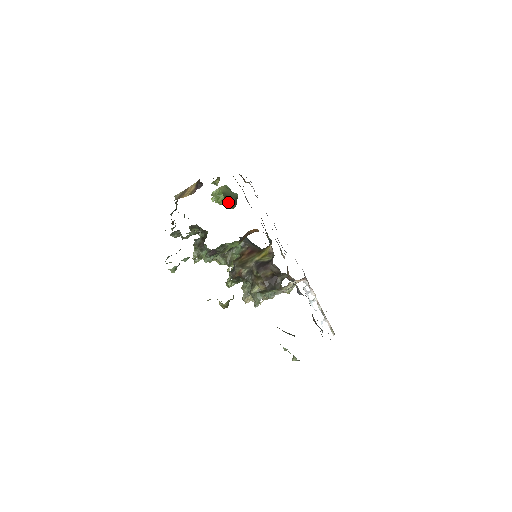
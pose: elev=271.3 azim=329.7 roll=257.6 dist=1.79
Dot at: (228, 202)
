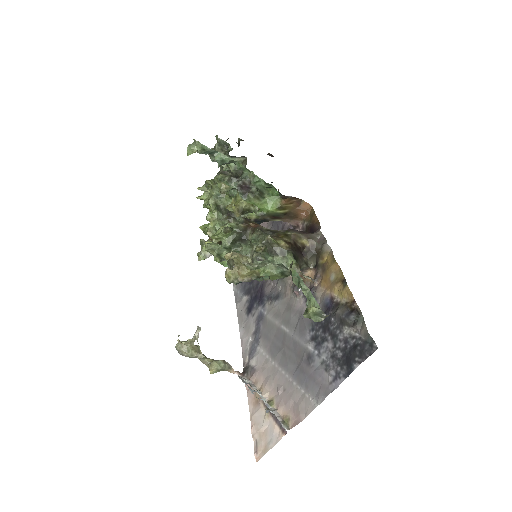
Dot at: occluded
